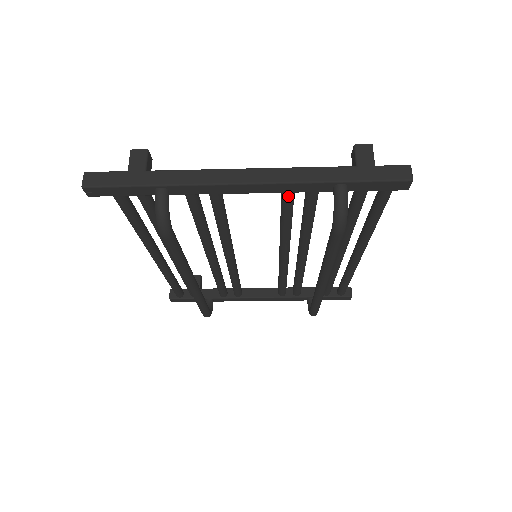
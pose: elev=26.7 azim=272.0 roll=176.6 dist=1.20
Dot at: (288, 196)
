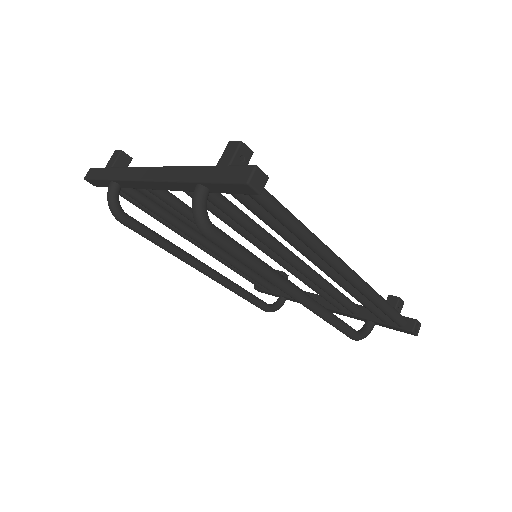
Dot at: (188, 194)
